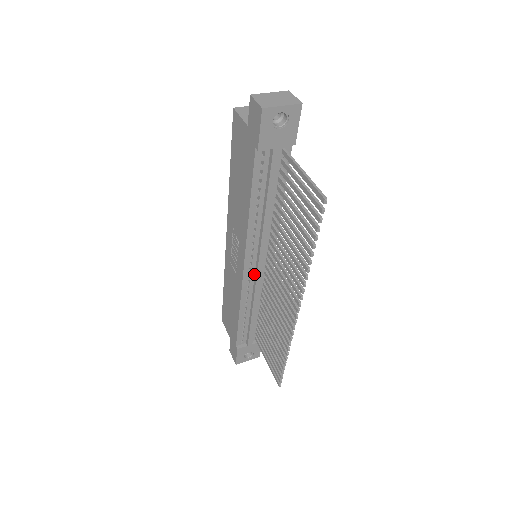
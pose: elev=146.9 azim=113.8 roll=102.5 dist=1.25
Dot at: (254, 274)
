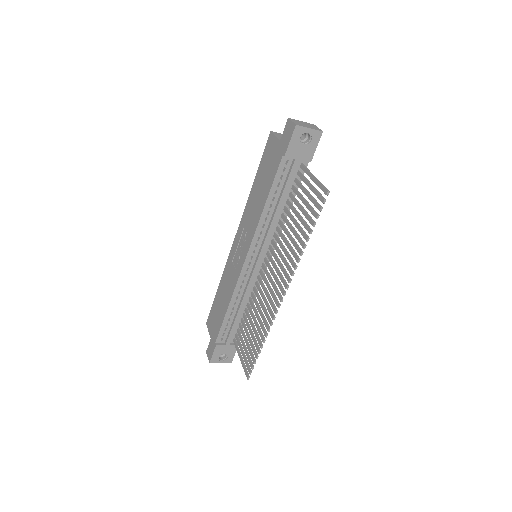
Dot at: (251, 270)
